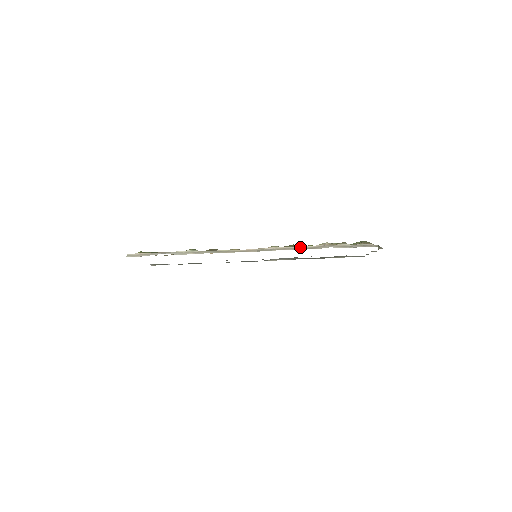
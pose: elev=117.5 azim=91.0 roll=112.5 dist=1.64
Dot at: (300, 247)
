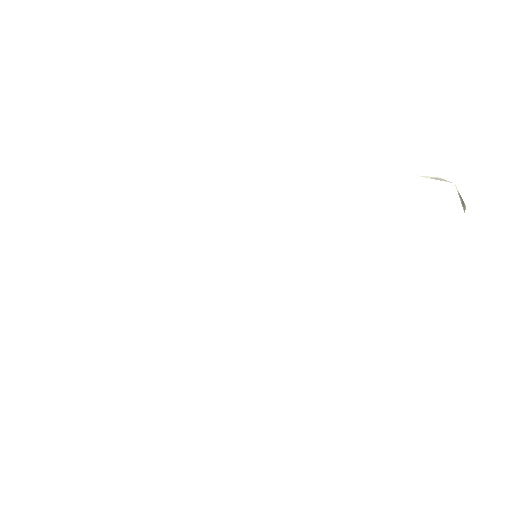
Dot at: occluded
